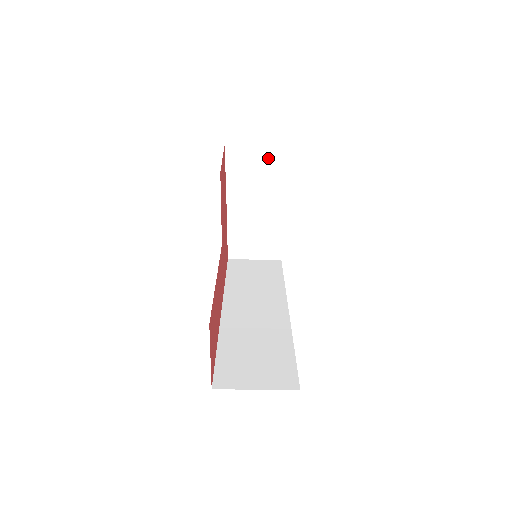
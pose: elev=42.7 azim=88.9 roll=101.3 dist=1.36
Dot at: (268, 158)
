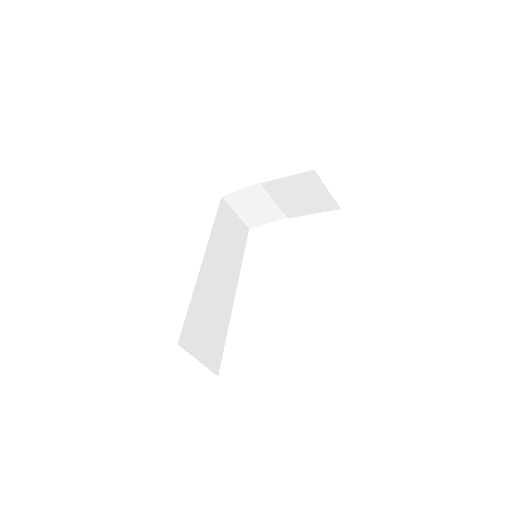
Dot at: (323, 199)
